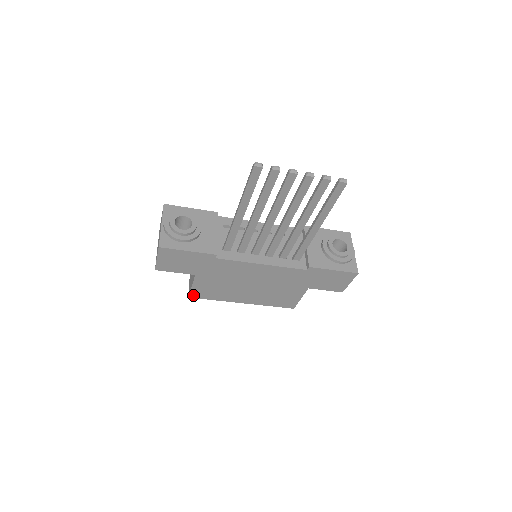
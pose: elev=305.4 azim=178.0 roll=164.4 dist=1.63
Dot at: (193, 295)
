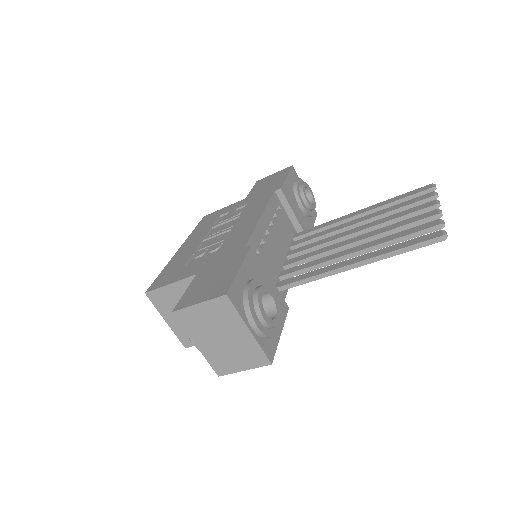
Dot at: occluded
